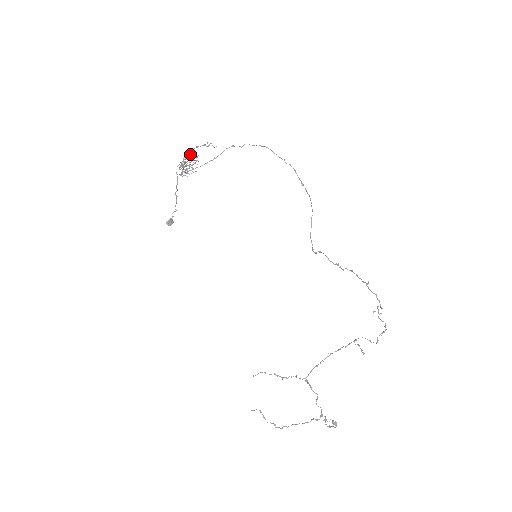
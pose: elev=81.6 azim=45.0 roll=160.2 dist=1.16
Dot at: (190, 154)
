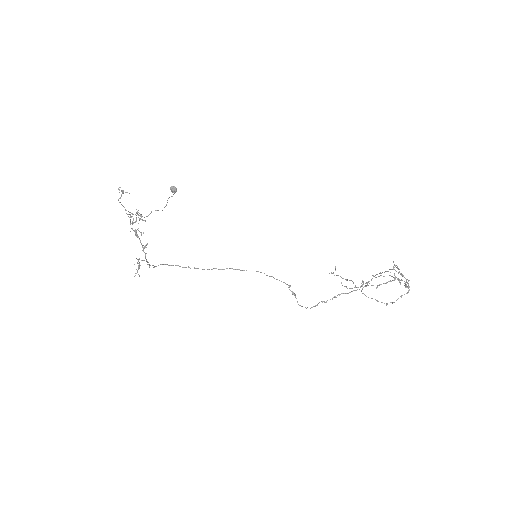
Dot at: occluded
